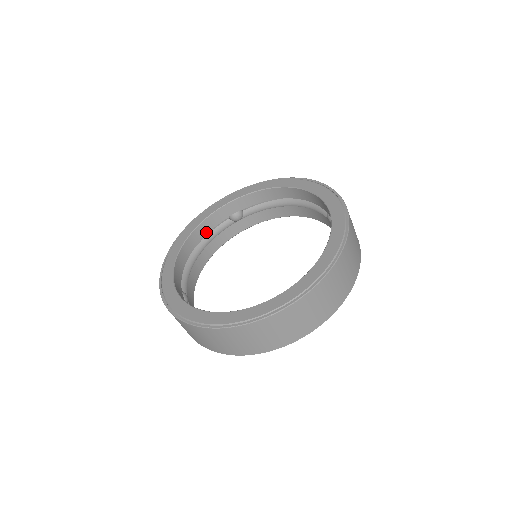
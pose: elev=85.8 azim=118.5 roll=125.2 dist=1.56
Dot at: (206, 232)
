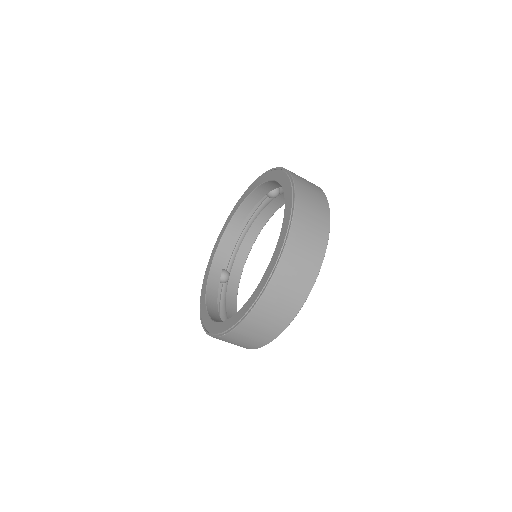
Dot at: (216, 299)
